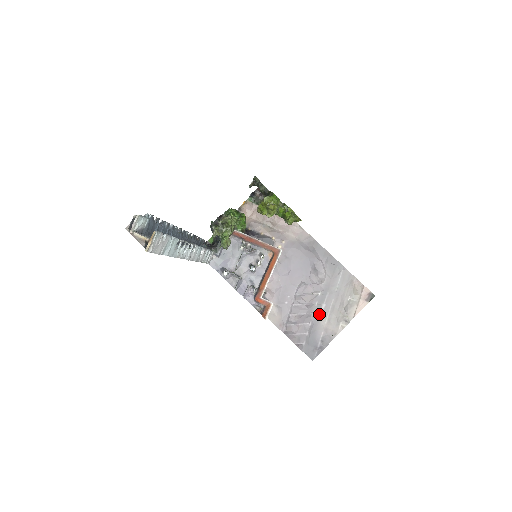
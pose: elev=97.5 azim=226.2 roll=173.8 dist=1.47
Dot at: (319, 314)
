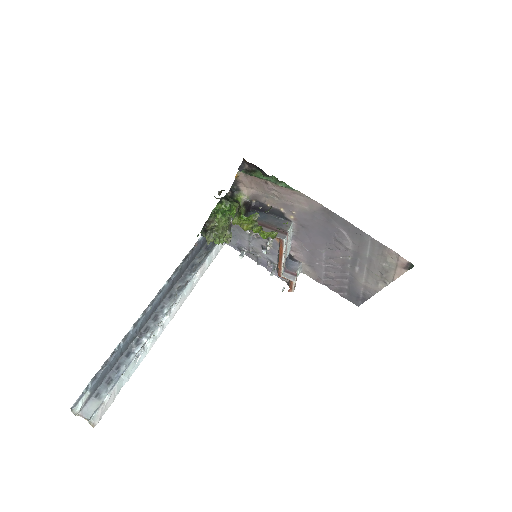
Dot at: (354, 274)
